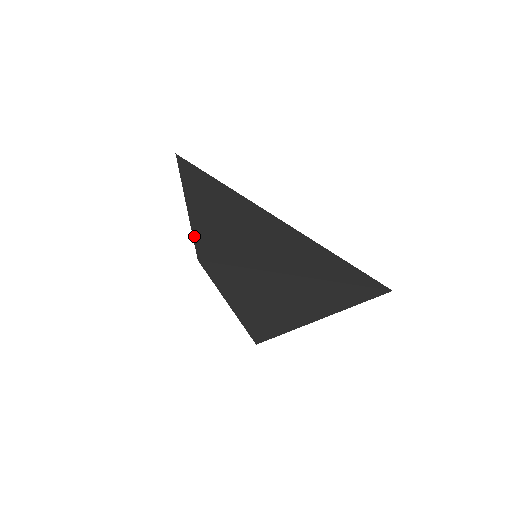
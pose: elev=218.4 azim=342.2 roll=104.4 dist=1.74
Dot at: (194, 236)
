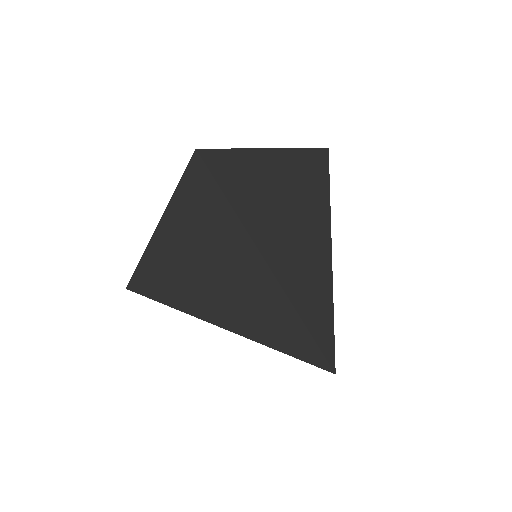
Dot at: (137, 269)
